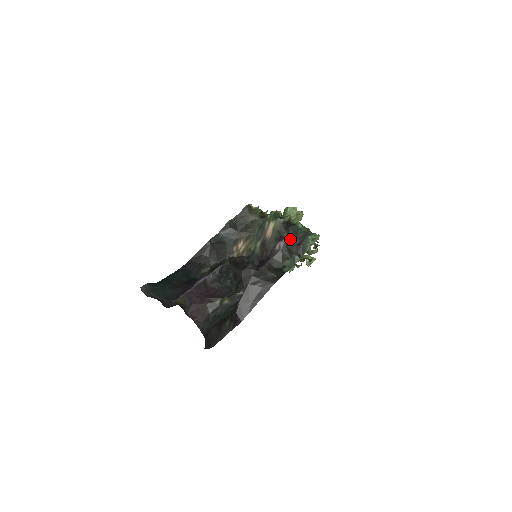
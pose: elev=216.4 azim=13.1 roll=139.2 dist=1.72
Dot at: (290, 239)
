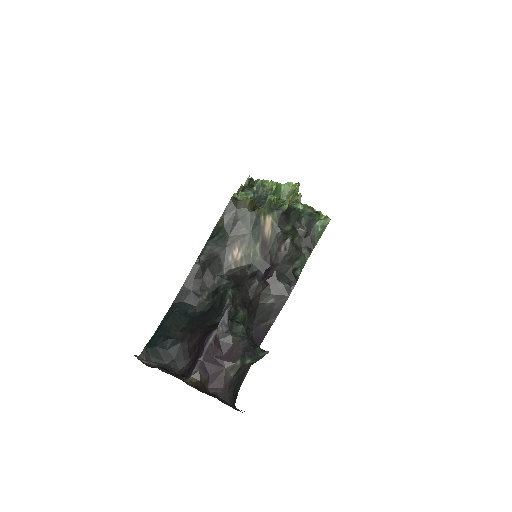
Dot at: (294, 231)
